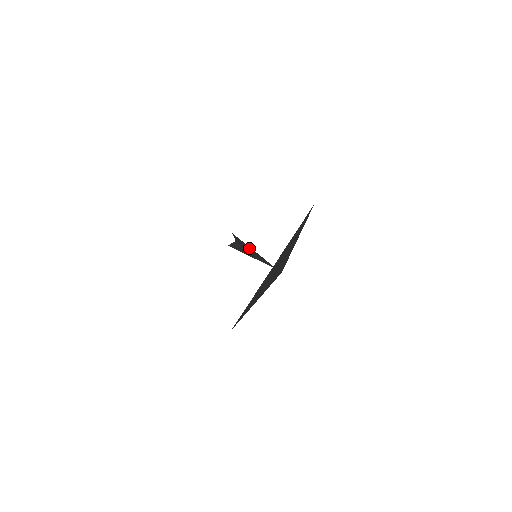
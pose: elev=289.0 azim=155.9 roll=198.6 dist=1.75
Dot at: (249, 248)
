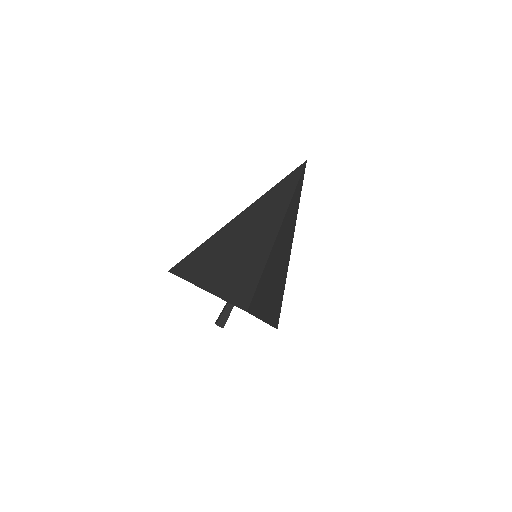
Dot at: occluded
